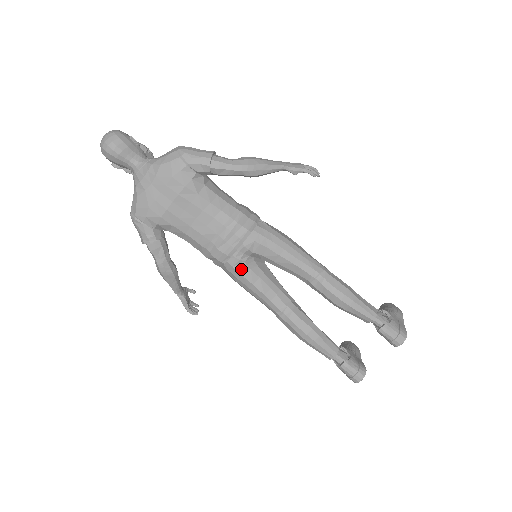
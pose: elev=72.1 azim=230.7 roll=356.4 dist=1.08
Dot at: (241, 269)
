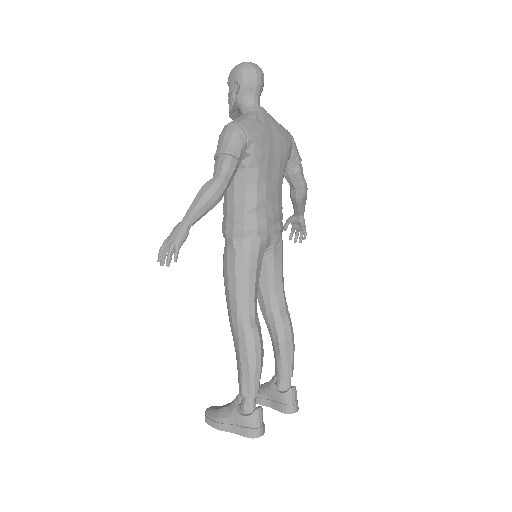
Dot at: (261, 252)
